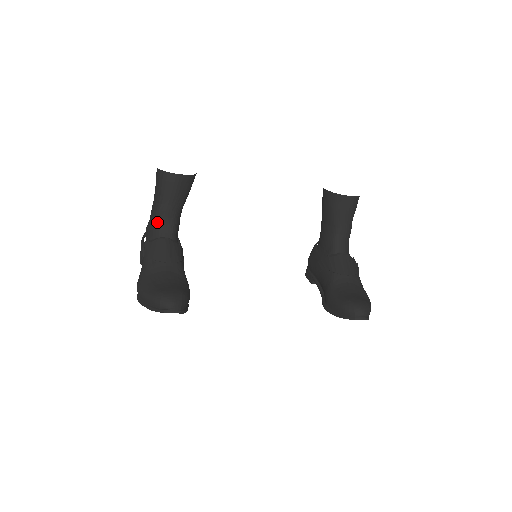
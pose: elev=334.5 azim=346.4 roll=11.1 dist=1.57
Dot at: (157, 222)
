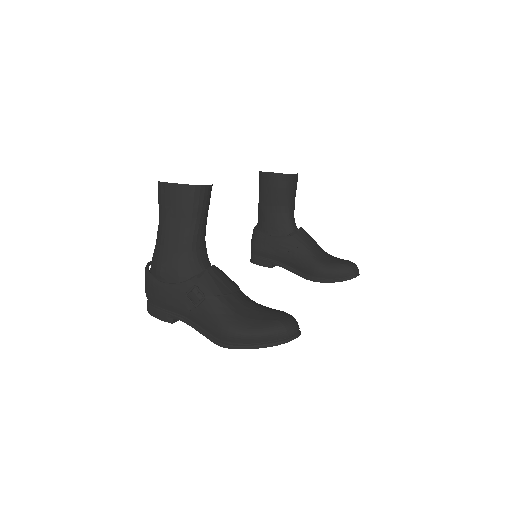
Dot at: (192, 251)
